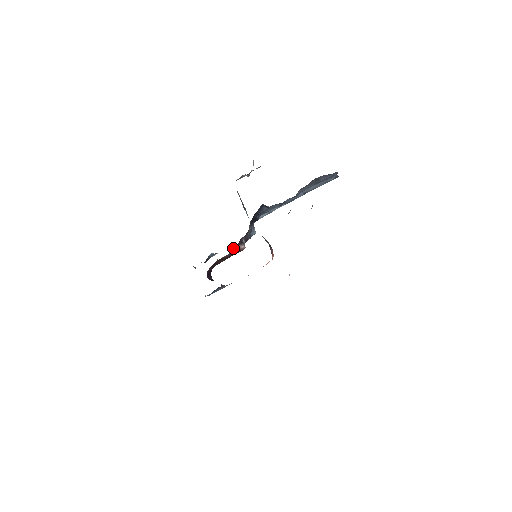
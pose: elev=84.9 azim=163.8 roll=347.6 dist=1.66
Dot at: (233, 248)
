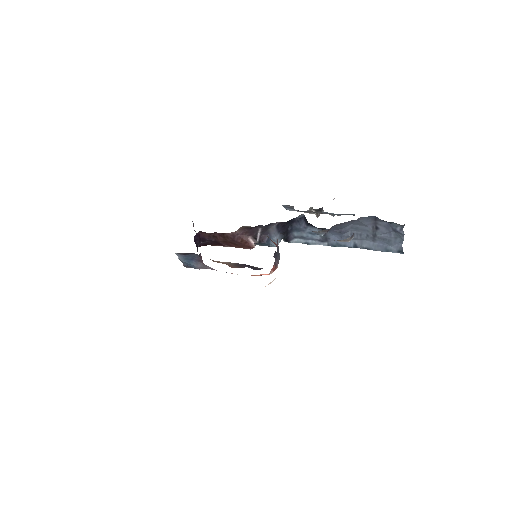
Dot at: (242, 231)
